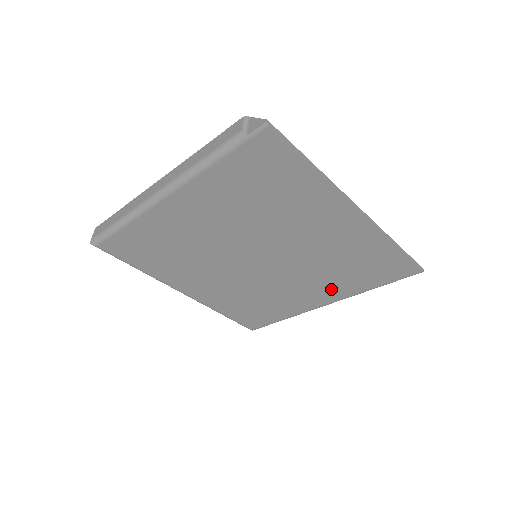
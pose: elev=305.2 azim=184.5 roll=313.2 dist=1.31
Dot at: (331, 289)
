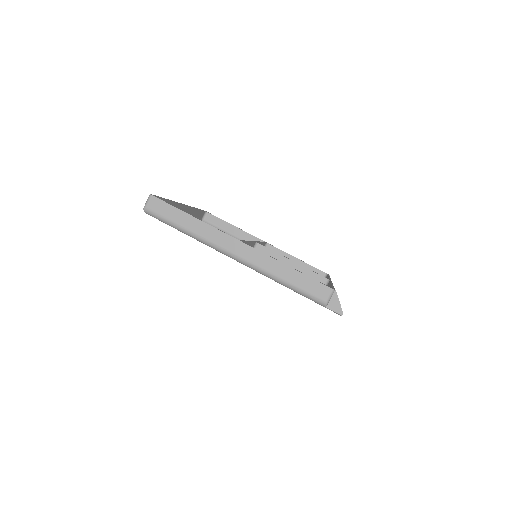
Dot at: occluded
